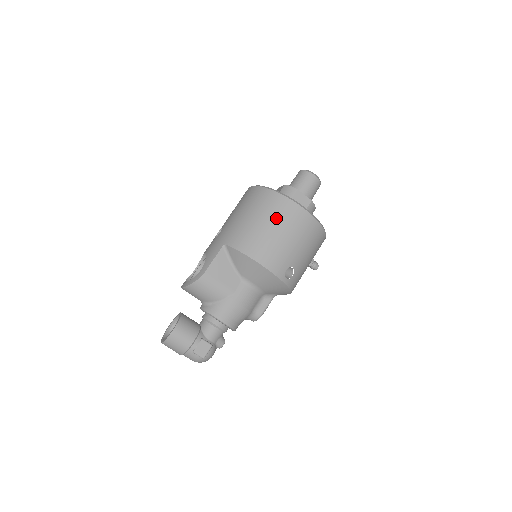
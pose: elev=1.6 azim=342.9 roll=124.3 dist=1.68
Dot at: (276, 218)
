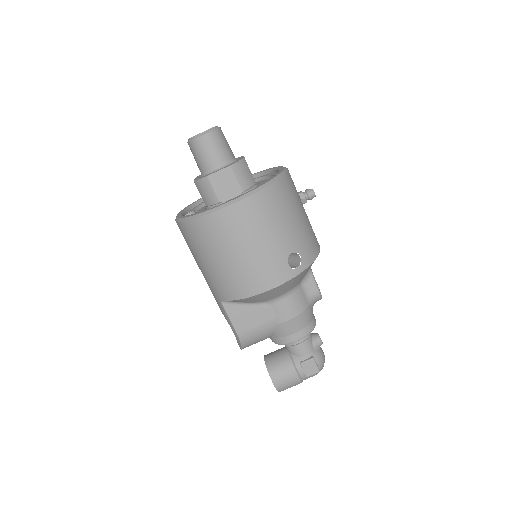
Dot at: (223, 243)
